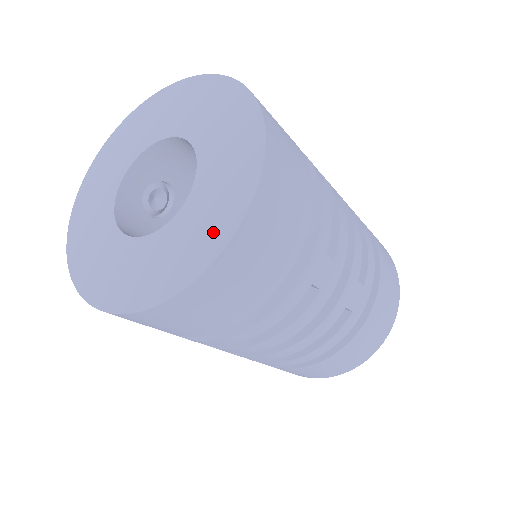
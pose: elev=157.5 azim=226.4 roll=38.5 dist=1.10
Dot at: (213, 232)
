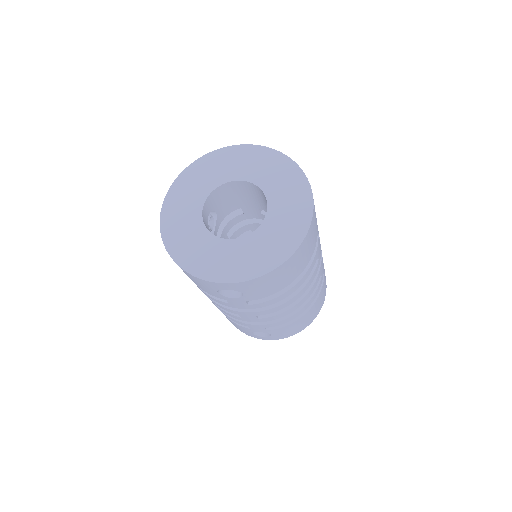
Dot at: (296, 224)
